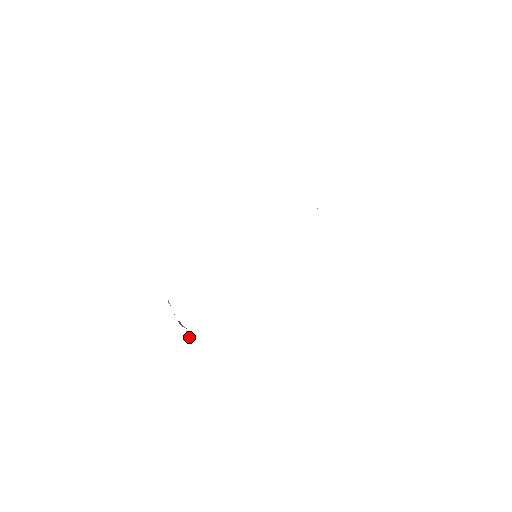
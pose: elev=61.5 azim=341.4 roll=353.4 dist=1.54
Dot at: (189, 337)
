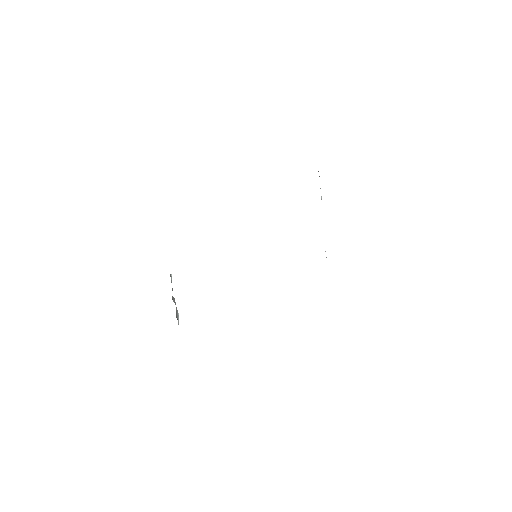
Dot at: (178, 318)
